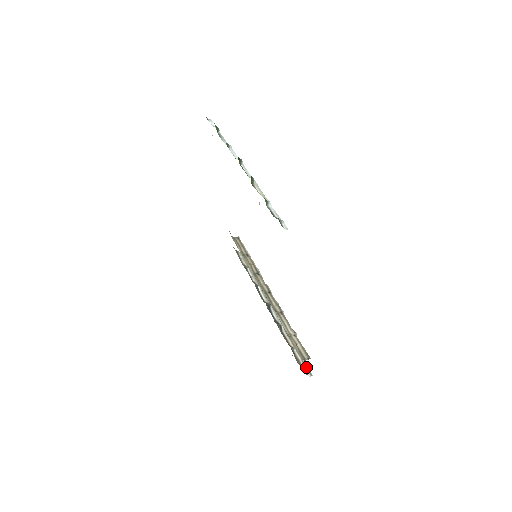
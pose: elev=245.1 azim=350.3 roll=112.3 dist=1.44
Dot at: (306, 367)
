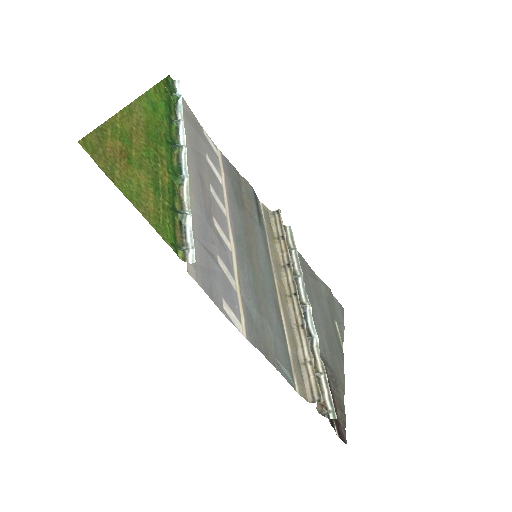
Dot at: (330, 404)
